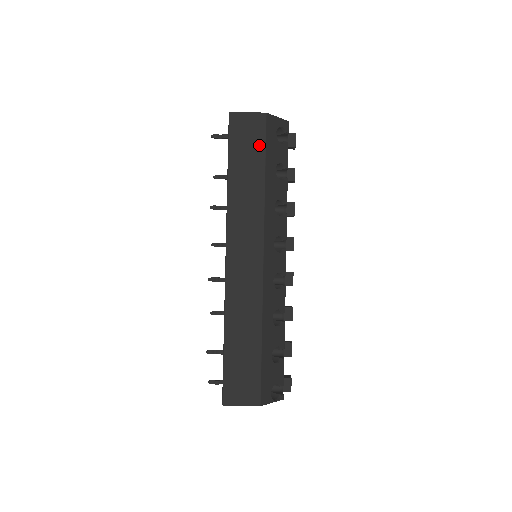
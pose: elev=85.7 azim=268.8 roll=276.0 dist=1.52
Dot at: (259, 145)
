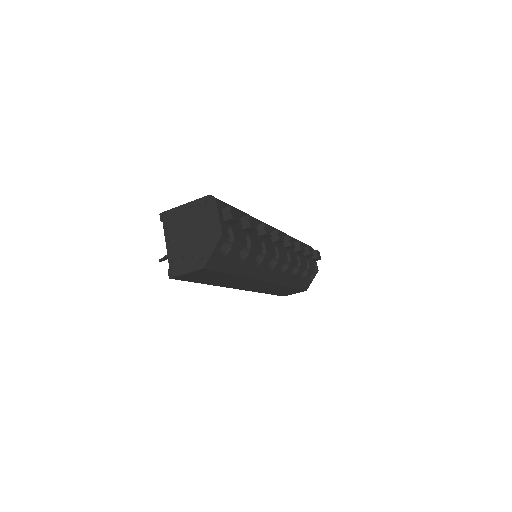
Dot at: (216, 274)
